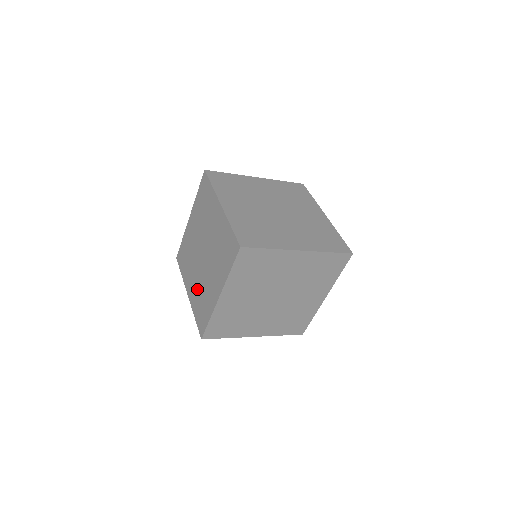
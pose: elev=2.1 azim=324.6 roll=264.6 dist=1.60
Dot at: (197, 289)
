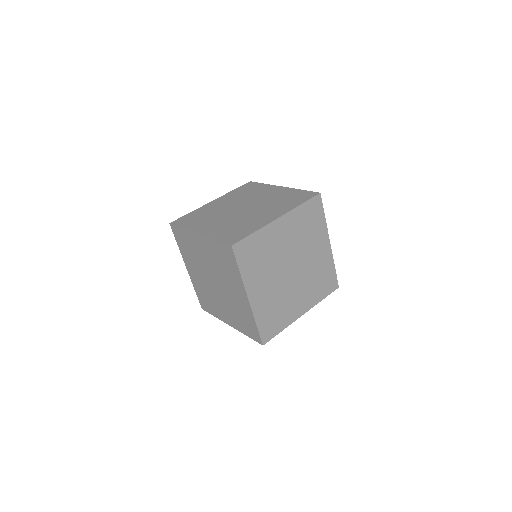
Dot at: (225, 225)
